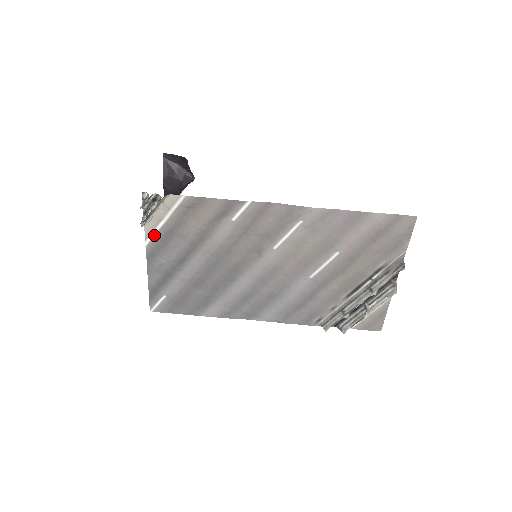
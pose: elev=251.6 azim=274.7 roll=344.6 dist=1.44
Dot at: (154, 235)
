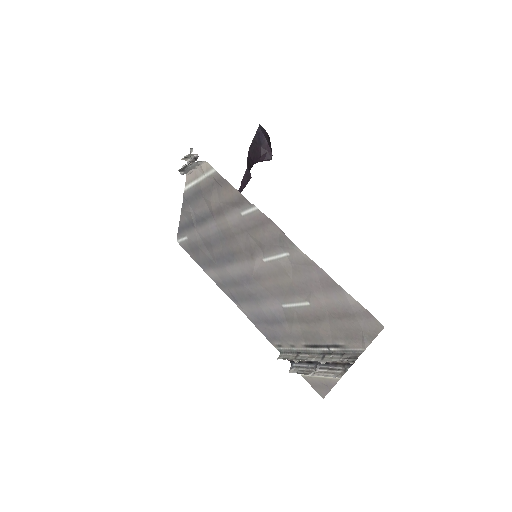
Dot at: (191, 186)
